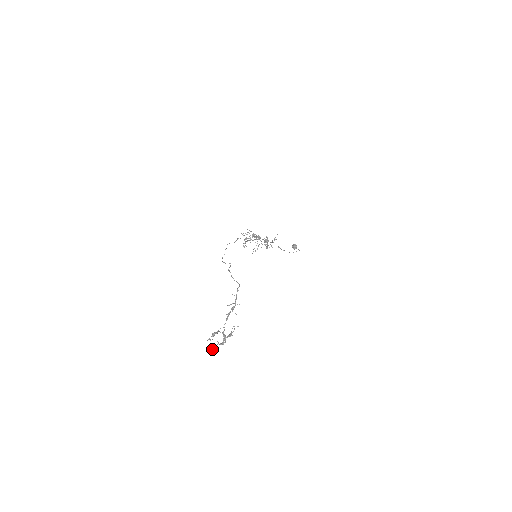
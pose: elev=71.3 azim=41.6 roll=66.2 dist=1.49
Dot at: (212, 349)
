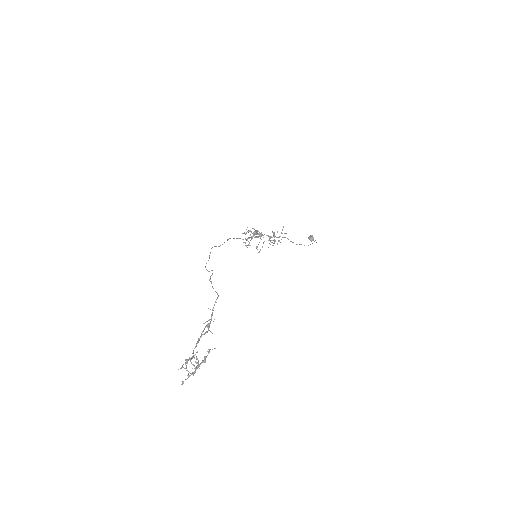
Dot at: (182, 381)
